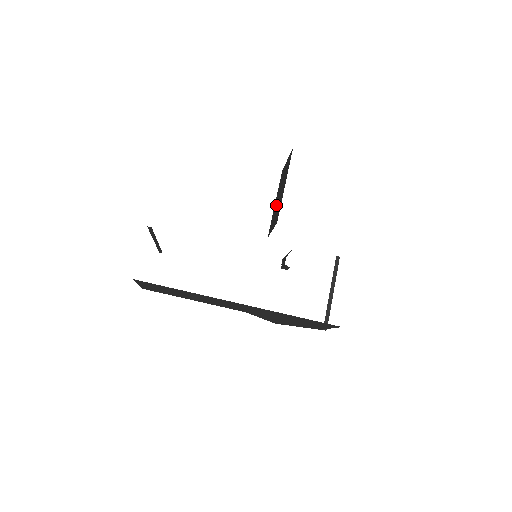
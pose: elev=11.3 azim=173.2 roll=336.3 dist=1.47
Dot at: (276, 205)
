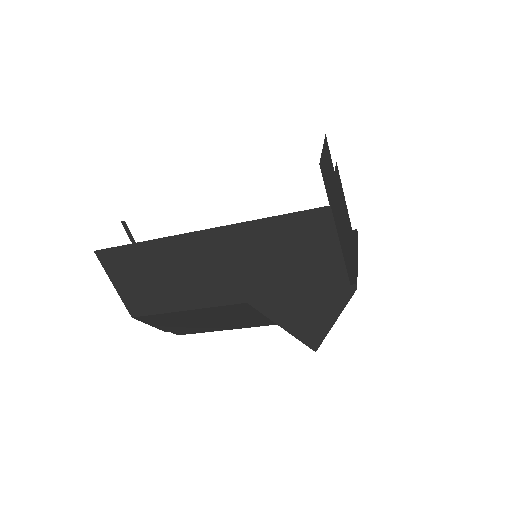
Dot at: occluded
